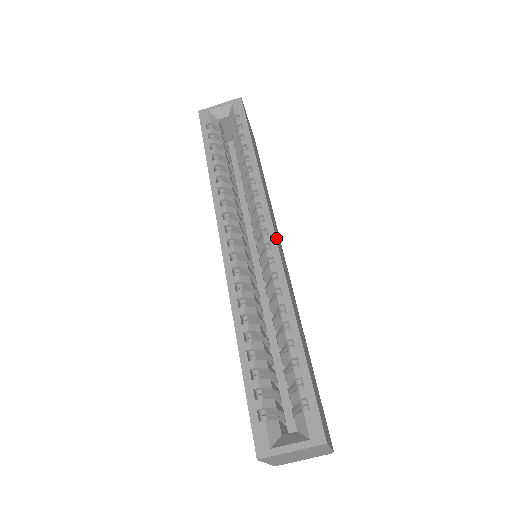
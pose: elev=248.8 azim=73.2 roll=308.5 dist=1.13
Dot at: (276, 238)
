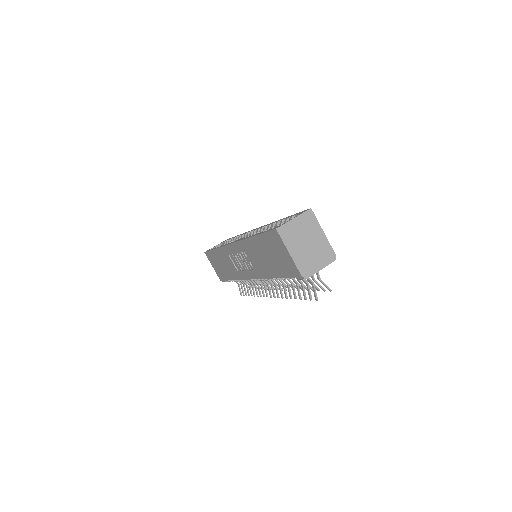
Dot at: occluded
